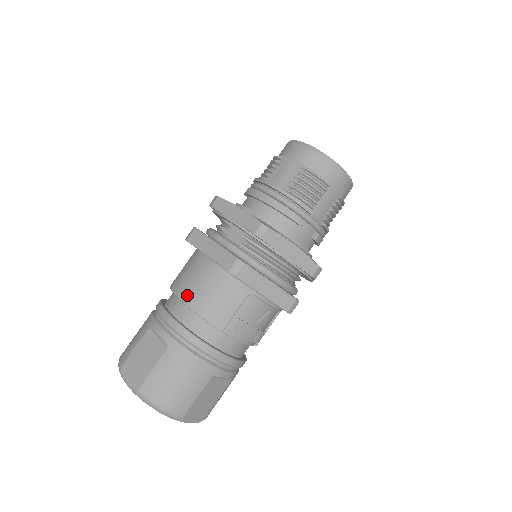
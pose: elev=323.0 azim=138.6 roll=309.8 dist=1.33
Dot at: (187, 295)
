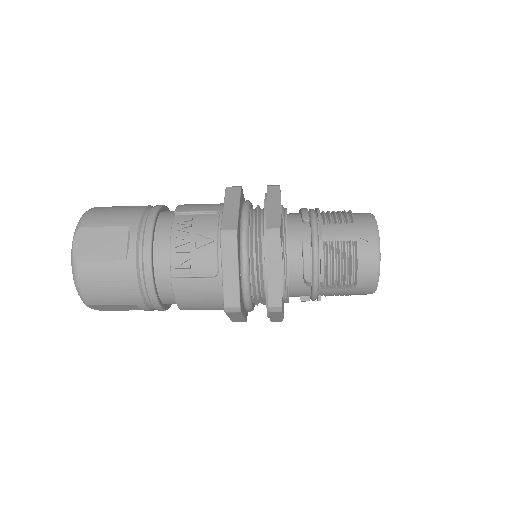
Dot at: occluded
